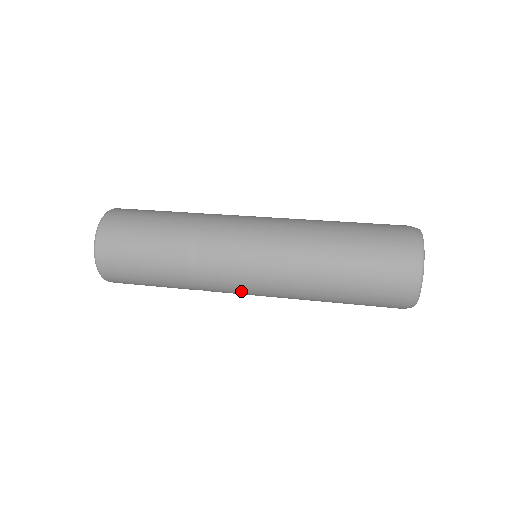
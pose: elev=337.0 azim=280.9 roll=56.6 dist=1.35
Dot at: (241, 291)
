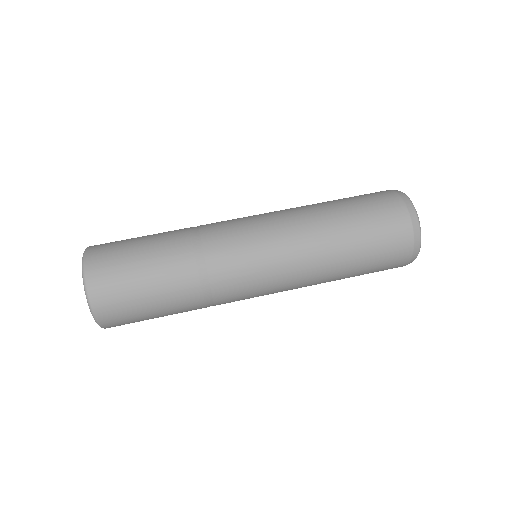
Dot at: occluded
